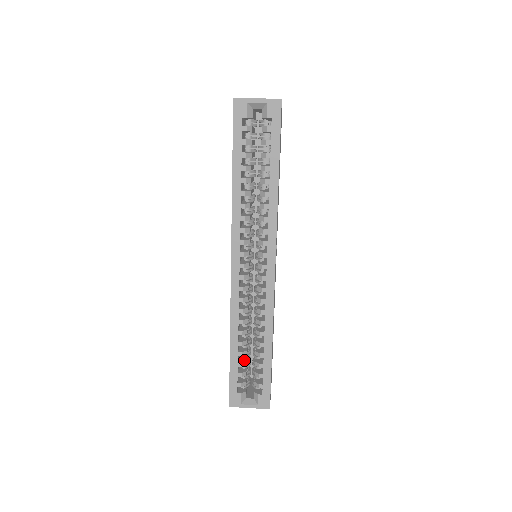
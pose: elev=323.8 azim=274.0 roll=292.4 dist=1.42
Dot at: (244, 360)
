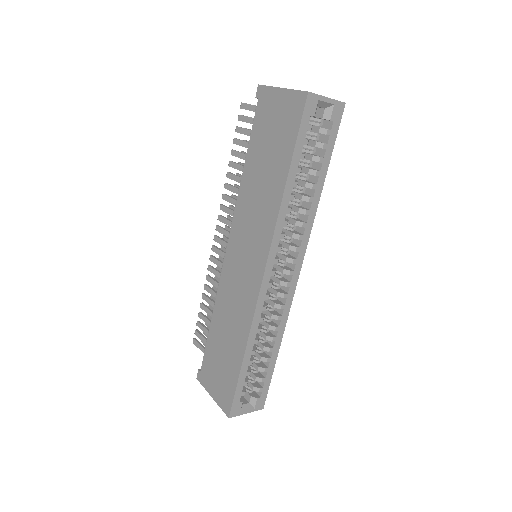
Dot at: (249, 368)
